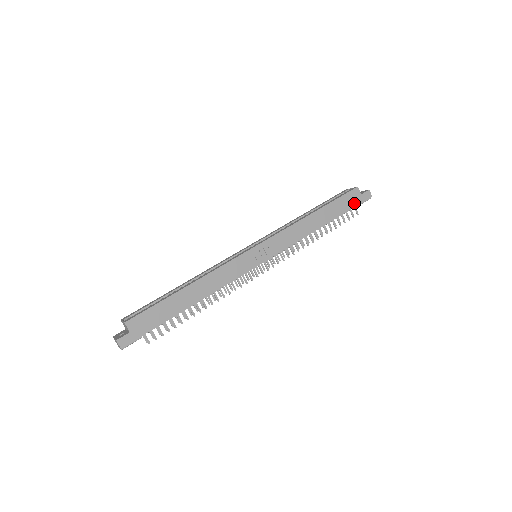
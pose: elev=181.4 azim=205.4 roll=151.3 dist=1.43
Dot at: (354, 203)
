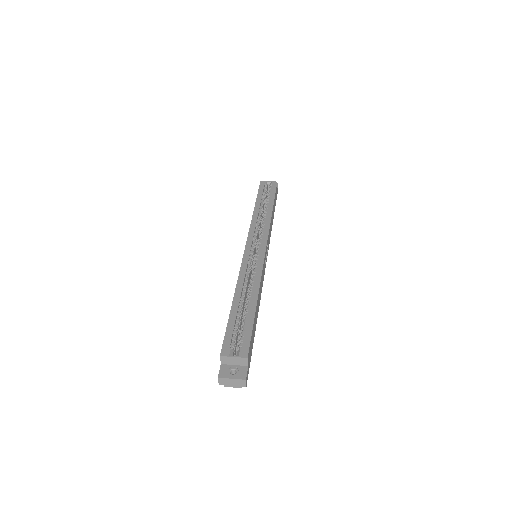
Dot at: (276, 196)
